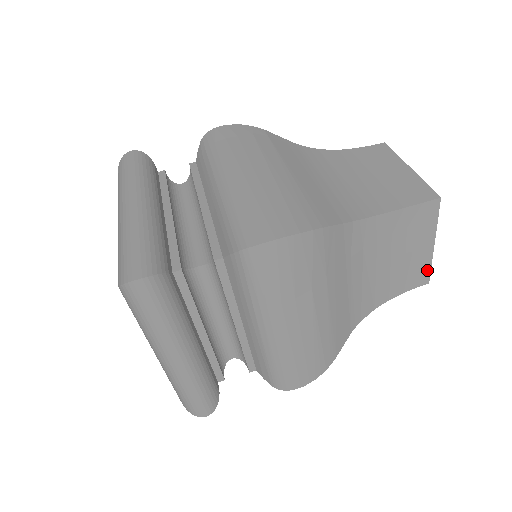
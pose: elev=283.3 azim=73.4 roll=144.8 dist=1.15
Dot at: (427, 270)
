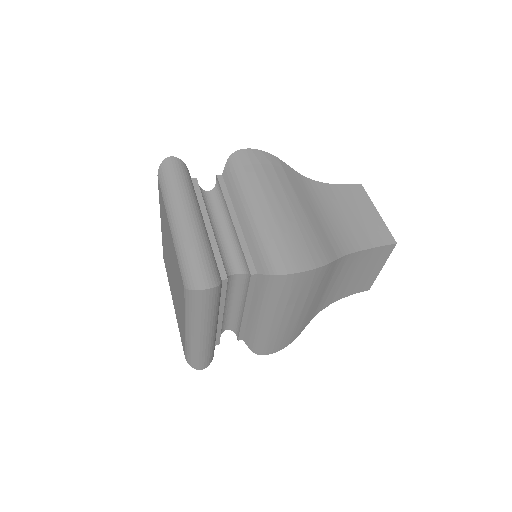
Dot at: (371, 282)
